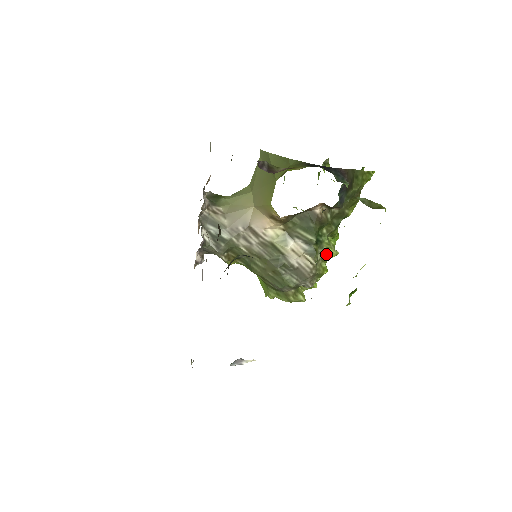
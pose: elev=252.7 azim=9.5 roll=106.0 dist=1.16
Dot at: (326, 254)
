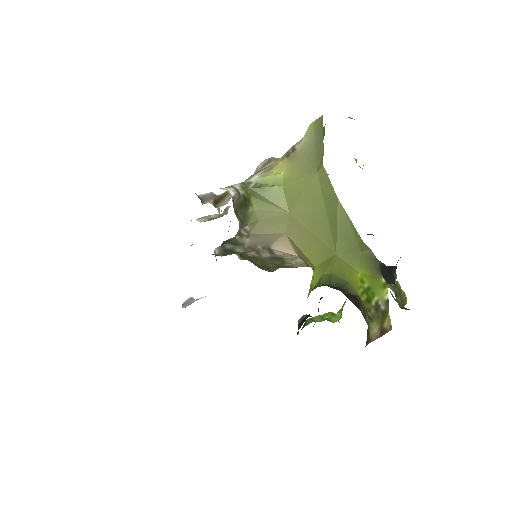
Dot at: occluded
